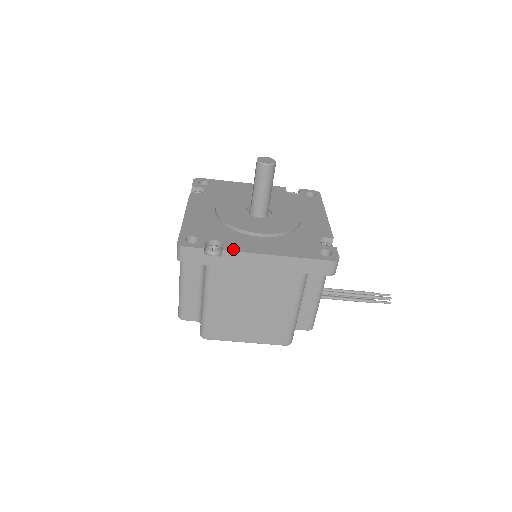
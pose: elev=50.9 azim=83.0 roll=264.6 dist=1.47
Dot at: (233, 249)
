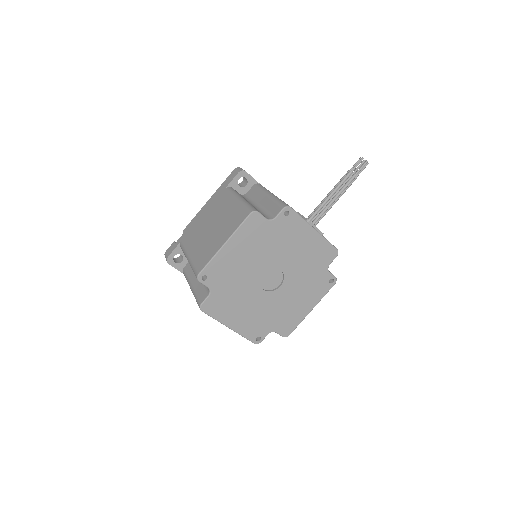
Dot at: occluded
